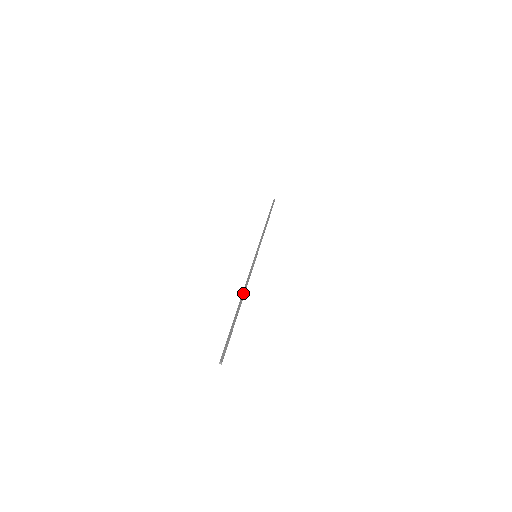
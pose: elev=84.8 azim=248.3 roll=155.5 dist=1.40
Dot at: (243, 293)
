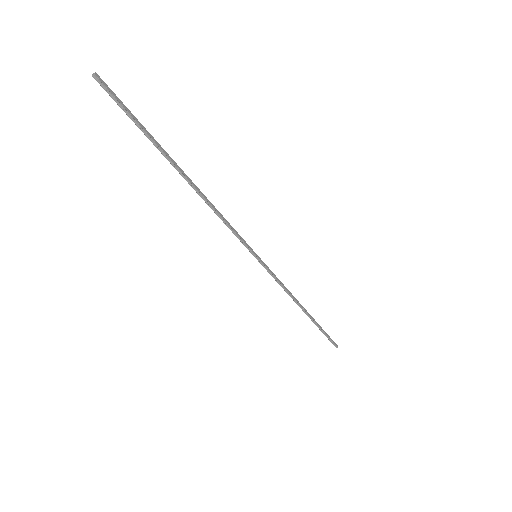
Dot at: (297, 304)
